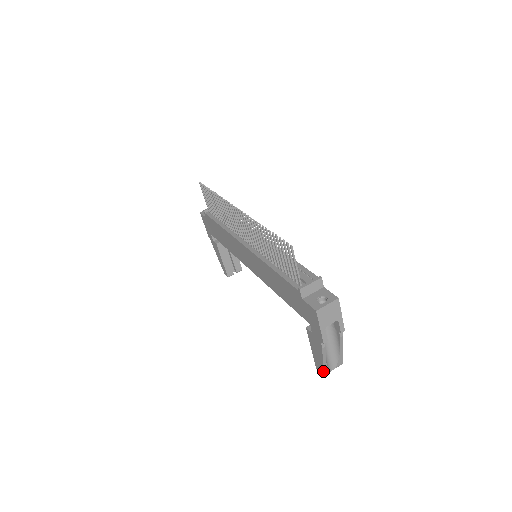
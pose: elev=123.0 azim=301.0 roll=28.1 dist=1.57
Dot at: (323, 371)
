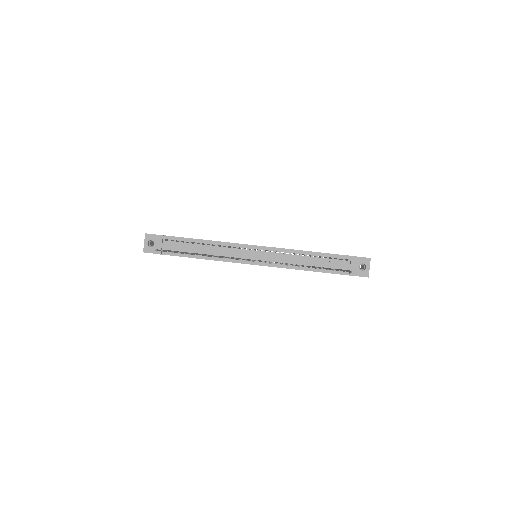
Dot at: occluded
